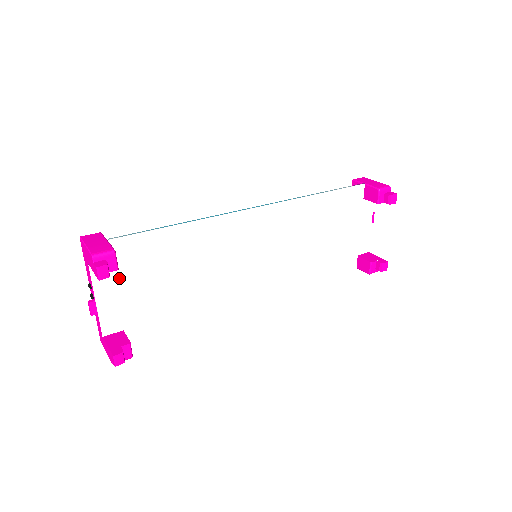
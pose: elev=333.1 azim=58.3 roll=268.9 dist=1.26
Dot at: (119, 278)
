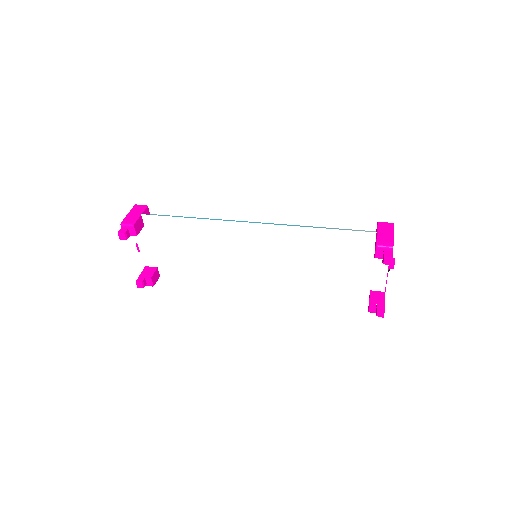
Dot at: (151, 237)
